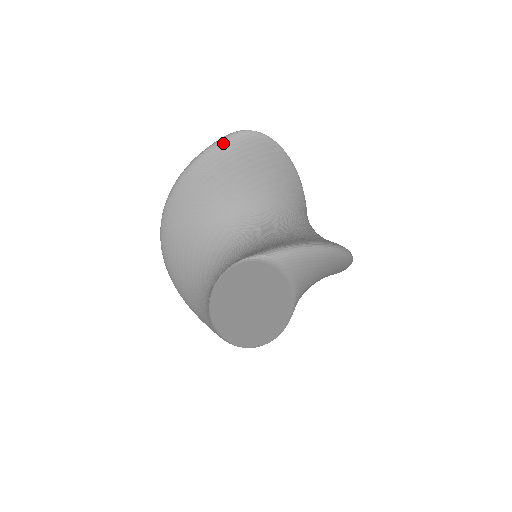
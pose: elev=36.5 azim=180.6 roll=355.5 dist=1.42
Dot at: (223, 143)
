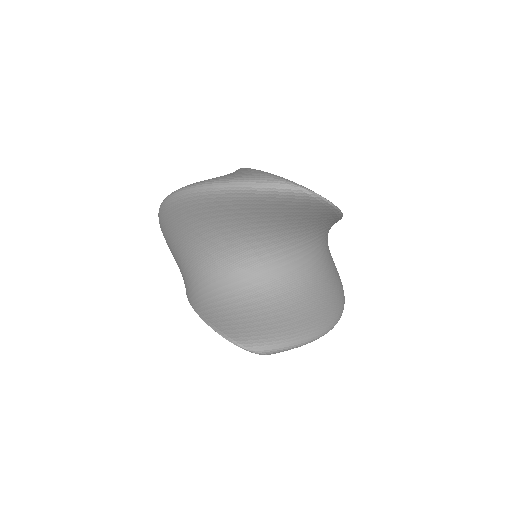
Dot at: (273, 192)
